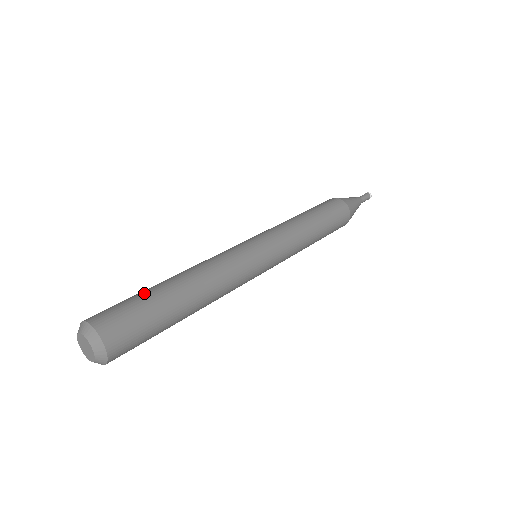
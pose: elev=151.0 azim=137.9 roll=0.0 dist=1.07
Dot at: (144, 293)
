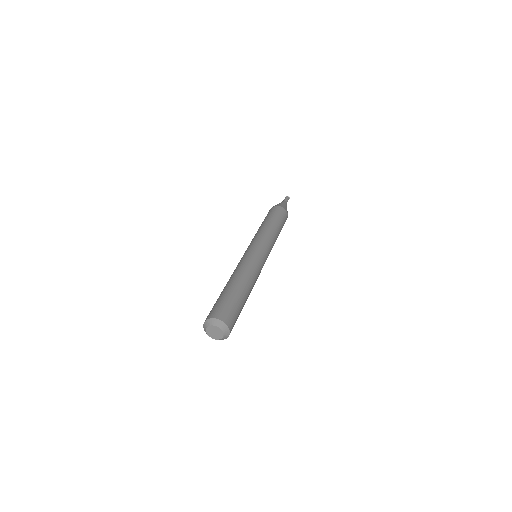
Dot at: (234, 296)
